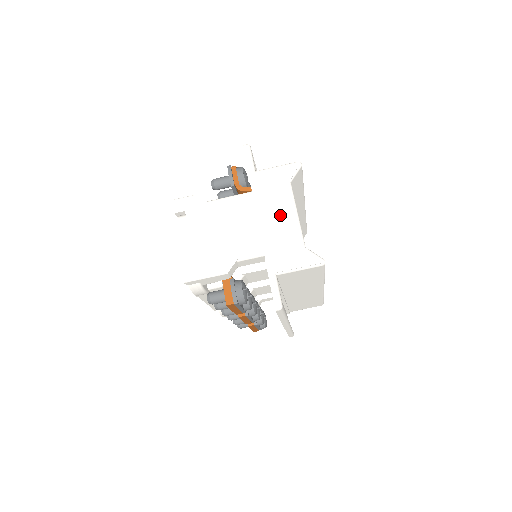
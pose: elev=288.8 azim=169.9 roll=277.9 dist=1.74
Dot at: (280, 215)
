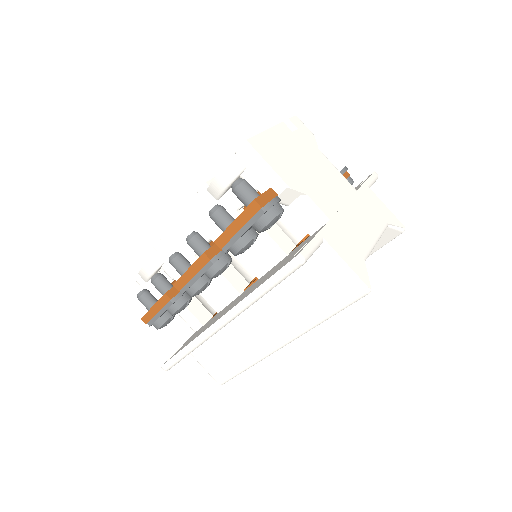
Dot at: (365, 225)
